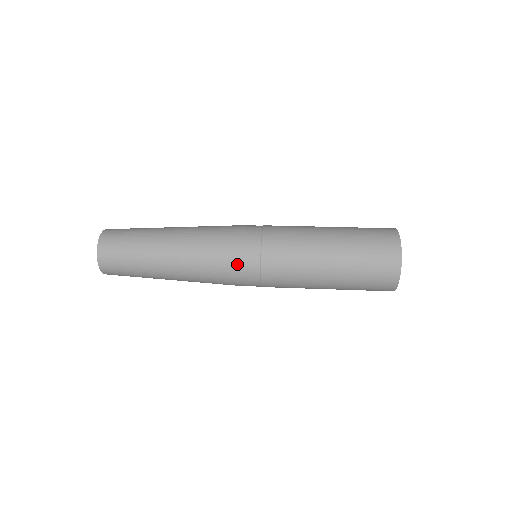
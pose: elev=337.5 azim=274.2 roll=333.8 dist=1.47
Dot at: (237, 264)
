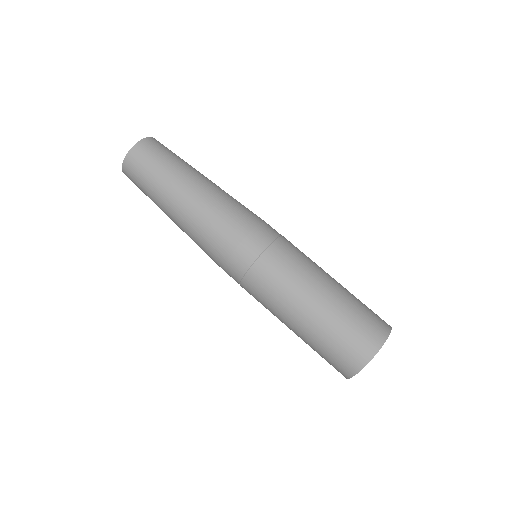
Dot at: occluded
